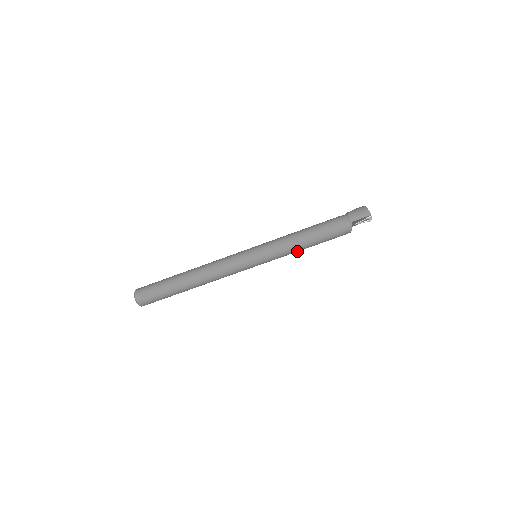
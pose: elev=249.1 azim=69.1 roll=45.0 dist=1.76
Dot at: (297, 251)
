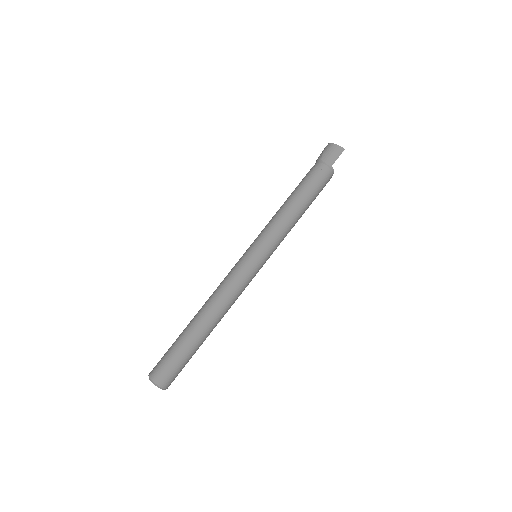
Dot at: (293, 226)
